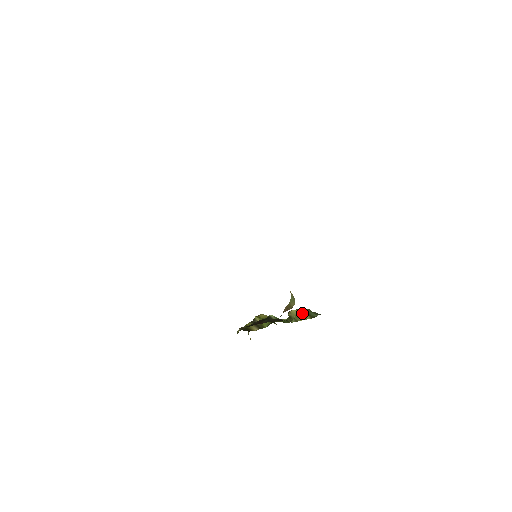
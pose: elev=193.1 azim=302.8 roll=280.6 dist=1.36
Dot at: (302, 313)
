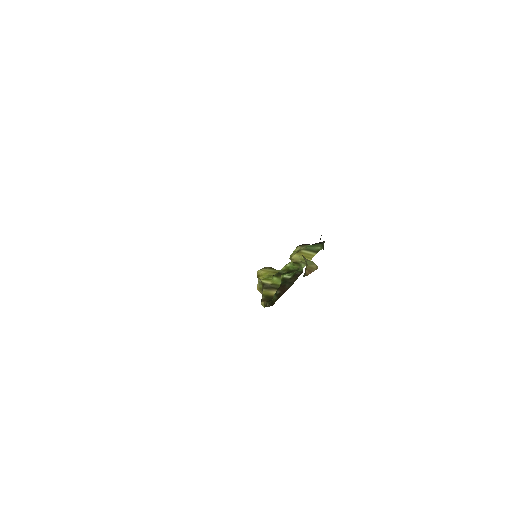
Dot at: (305, 254)
